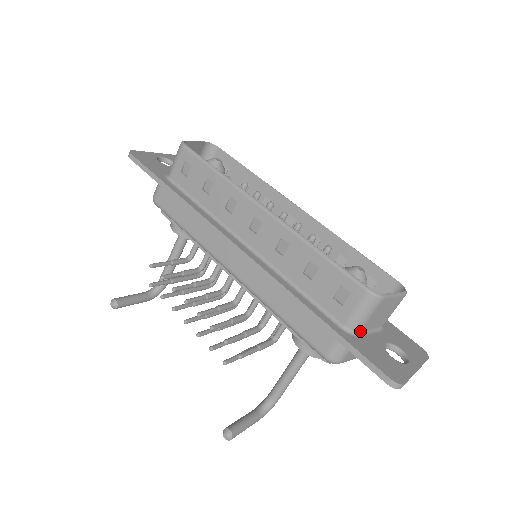
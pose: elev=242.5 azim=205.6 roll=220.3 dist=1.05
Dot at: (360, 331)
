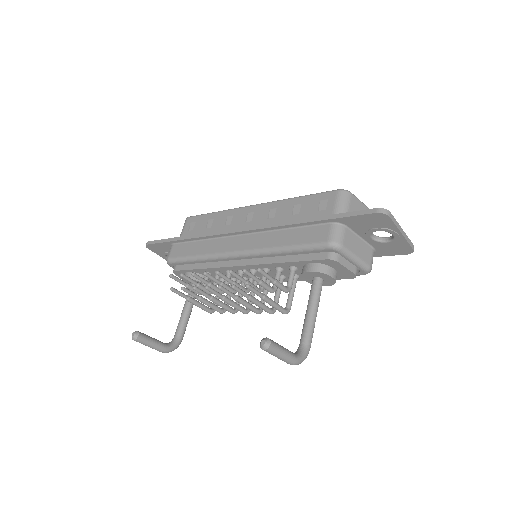
Dot at: occluded
